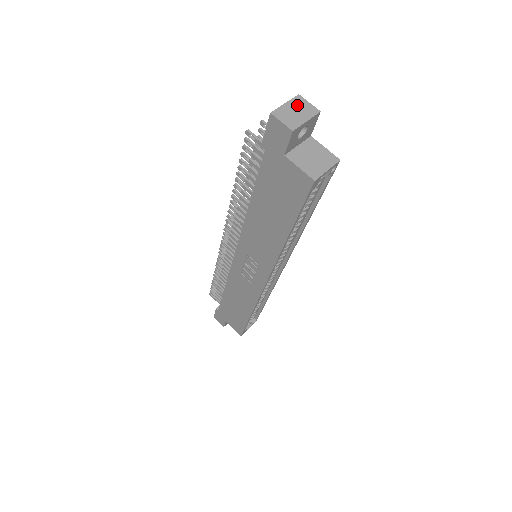
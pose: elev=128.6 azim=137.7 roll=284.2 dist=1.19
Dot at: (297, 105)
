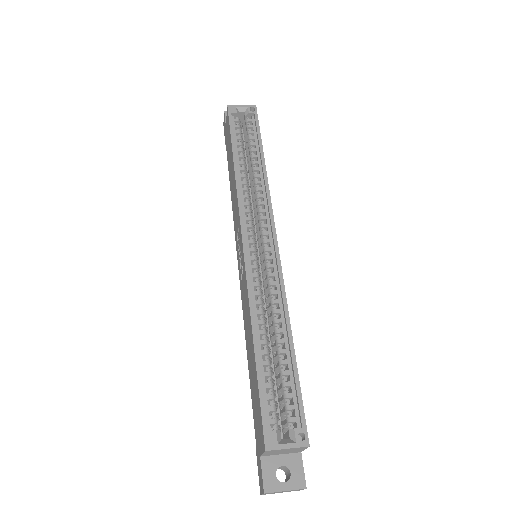
Dot at: occluded
